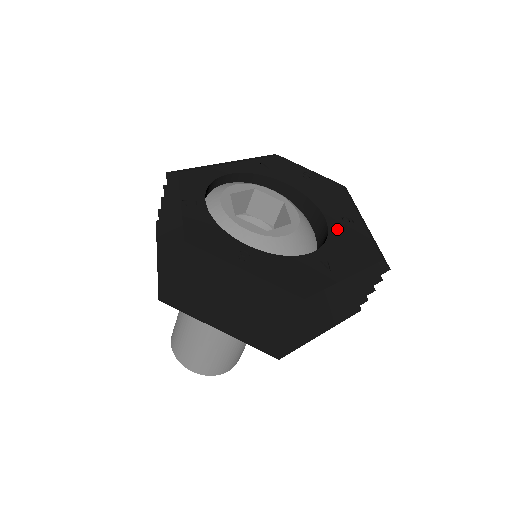
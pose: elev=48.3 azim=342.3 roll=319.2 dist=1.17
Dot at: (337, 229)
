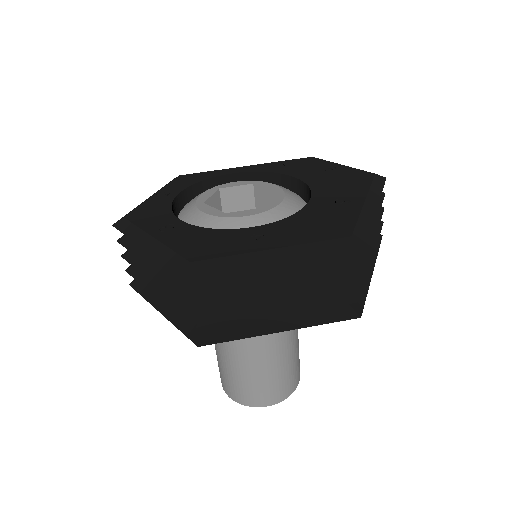
Dot at: (314, 209)
